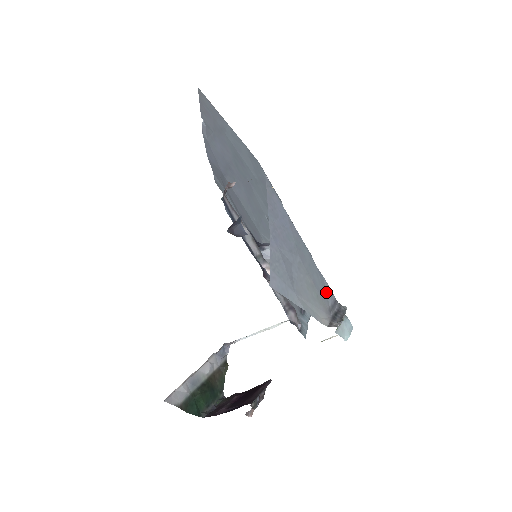
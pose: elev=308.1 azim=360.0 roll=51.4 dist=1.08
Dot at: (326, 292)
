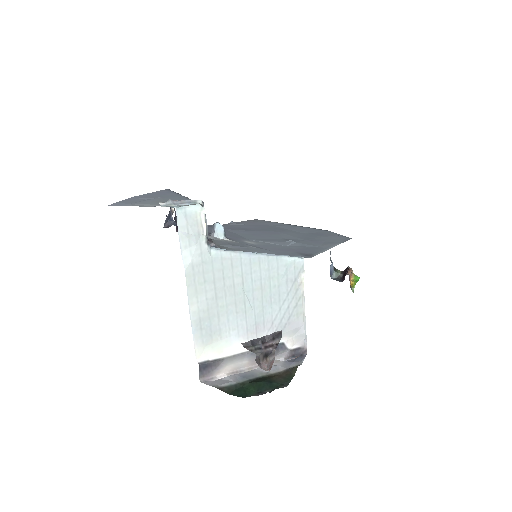
Dot at: occluded
